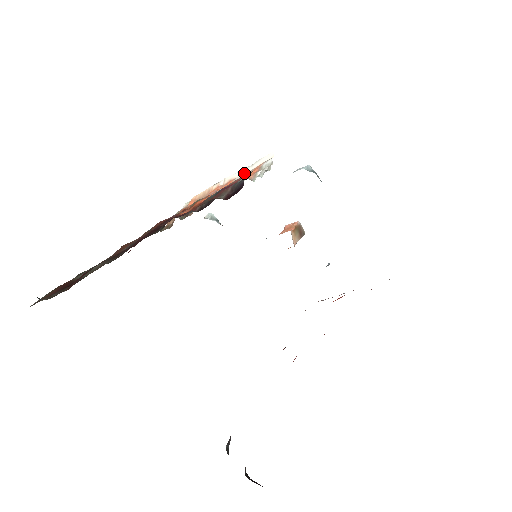
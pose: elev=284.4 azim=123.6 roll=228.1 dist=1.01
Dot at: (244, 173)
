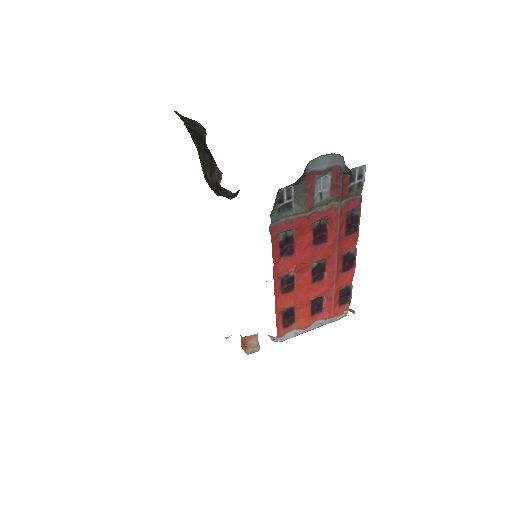
Dot at: occluded
